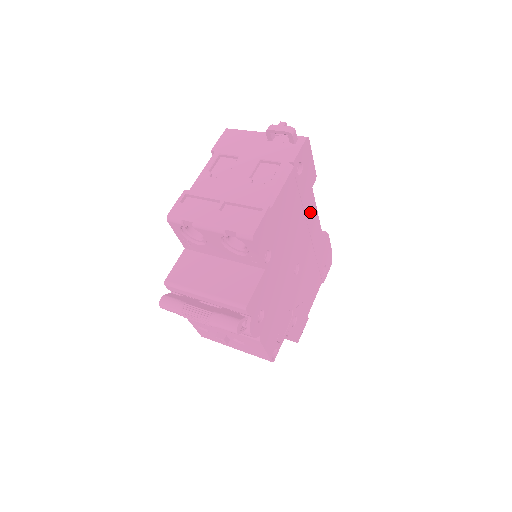
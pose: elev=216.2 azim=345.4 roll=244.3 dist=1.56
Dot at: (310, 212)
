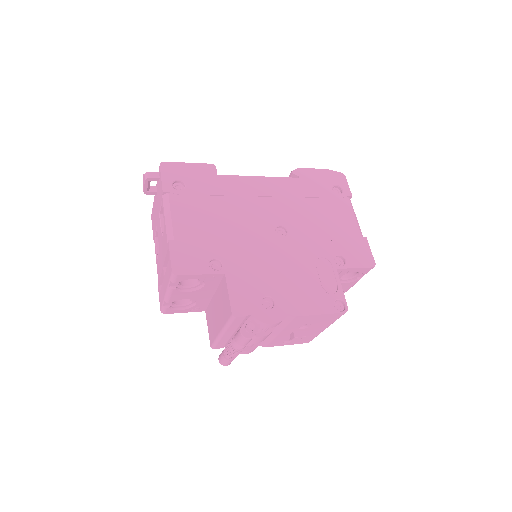
Dot at: (241, 187)
